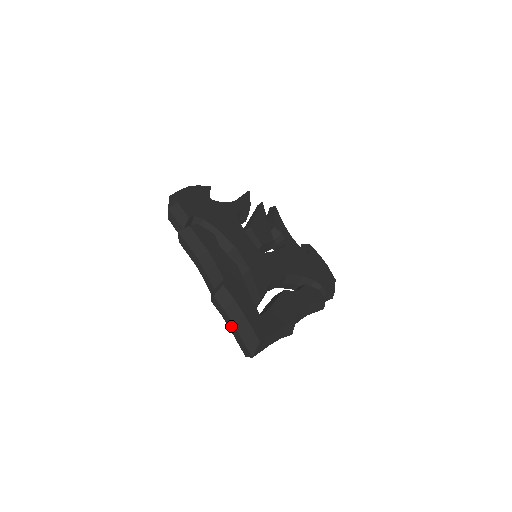
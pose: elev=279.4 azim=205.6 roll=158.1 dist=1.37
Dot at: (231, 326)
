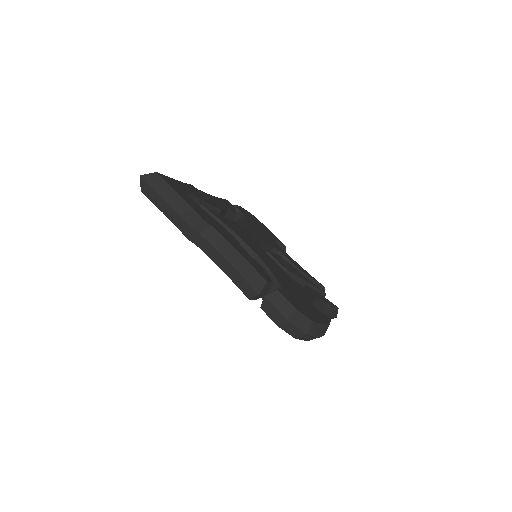
Dot at: occluded
